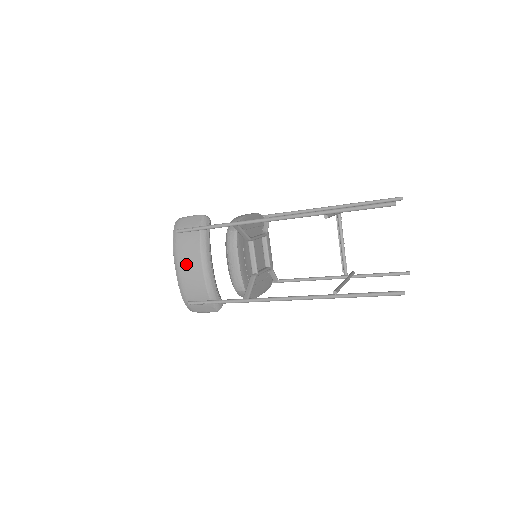
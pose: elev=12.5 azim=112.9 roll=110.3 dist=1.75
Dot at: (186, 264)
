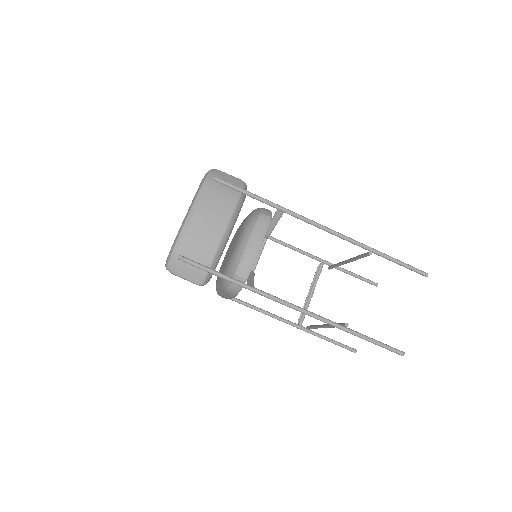
Dot at: (208, 214)
